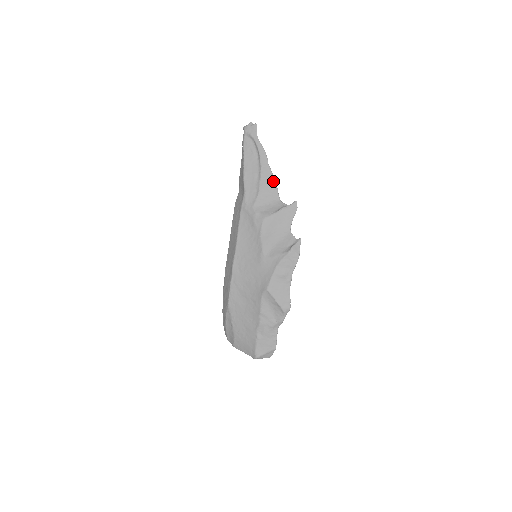
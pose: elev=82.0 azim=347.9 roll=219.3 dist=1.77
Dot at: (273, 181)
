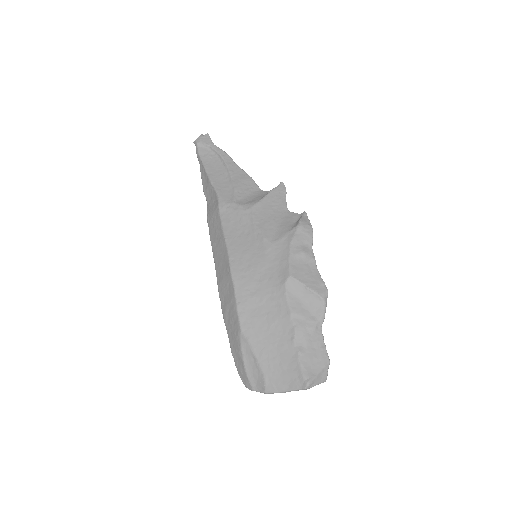
Dot at: (246, 175)
